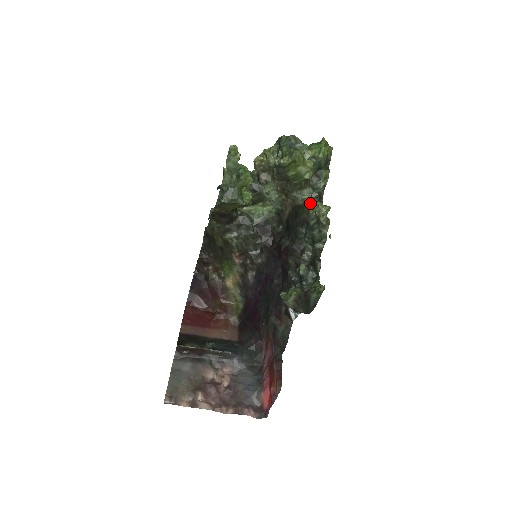
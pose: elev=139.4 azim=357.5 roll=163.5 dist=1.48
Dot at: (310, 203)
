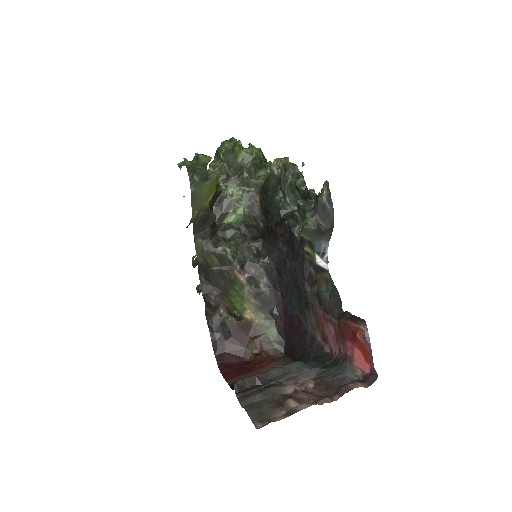
Dot at: occluded
